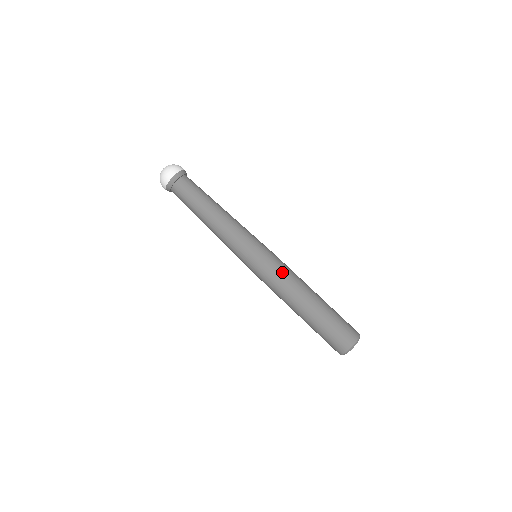
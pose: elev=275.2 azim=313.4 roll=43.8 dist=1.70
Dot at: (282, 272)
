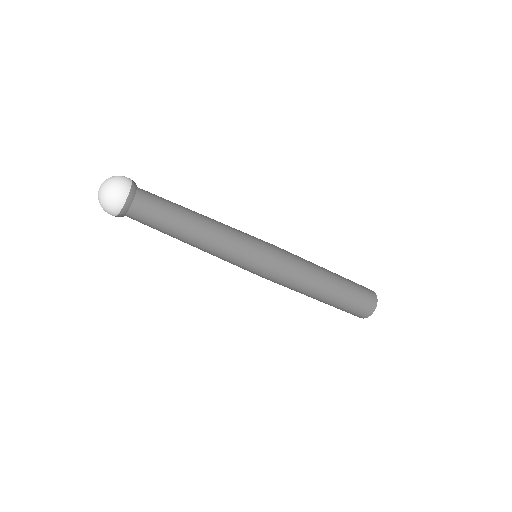
Dot at: (293, 273)
